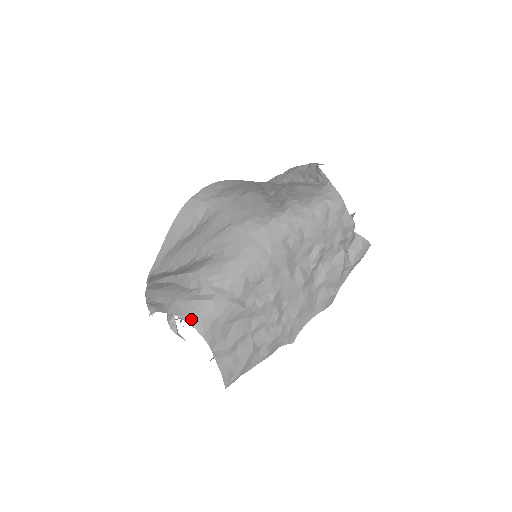
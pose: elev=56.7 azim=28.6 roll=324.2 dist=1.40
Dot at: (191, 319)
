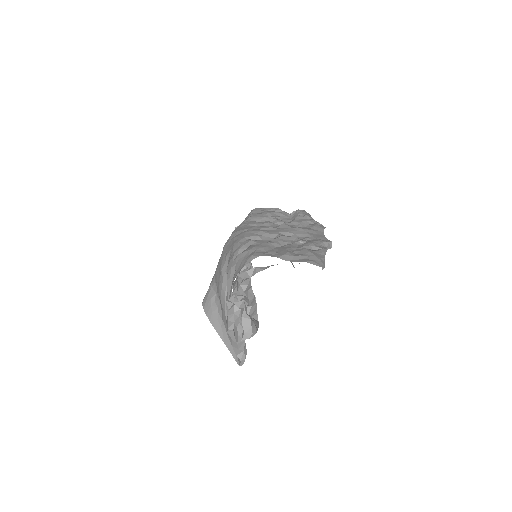
Dot at: (244, 264)
